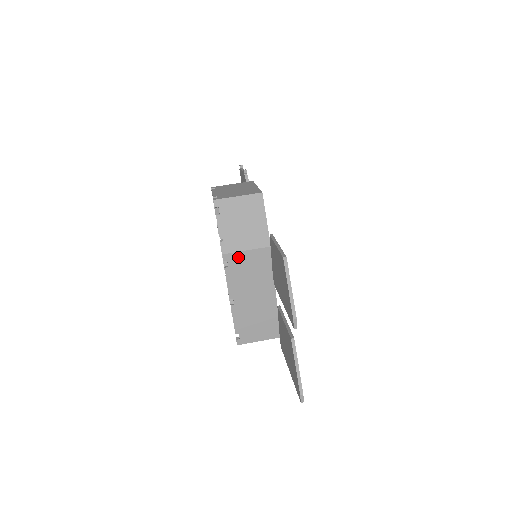
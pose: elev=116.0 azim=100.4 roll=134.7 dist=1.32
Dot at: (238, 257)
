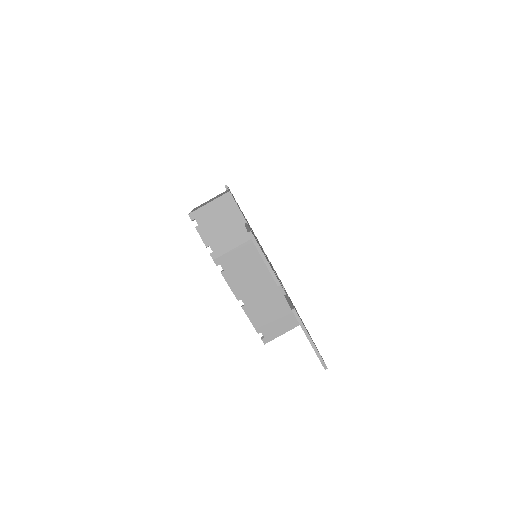
Dot at: (229, 258)
